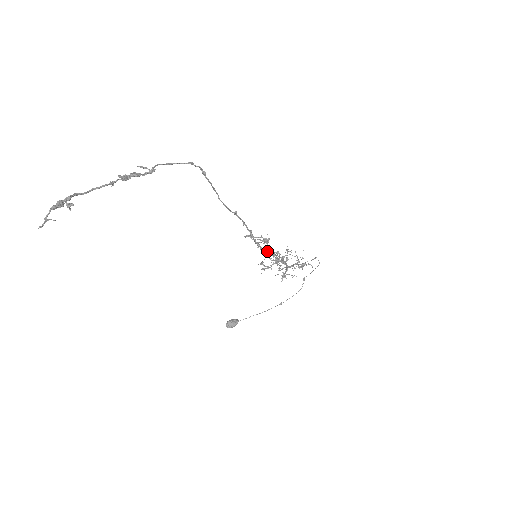
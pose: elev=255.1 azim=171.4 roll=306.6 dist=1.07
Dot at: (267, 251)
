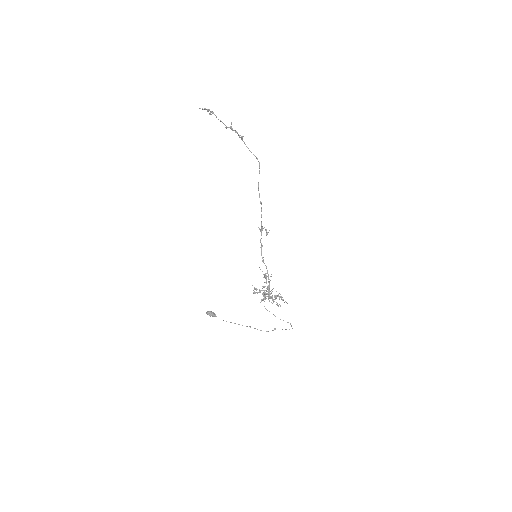
Dot at: (263, 286)
